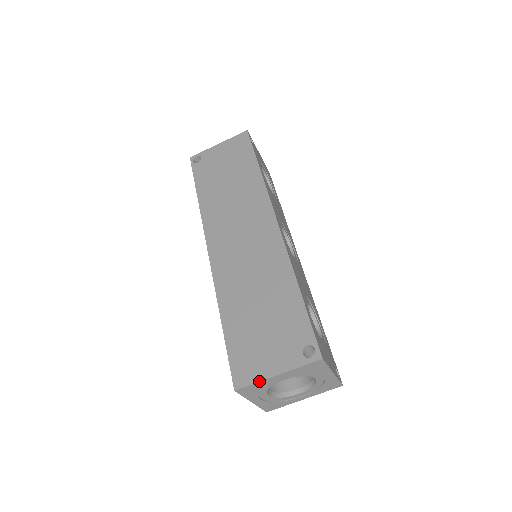
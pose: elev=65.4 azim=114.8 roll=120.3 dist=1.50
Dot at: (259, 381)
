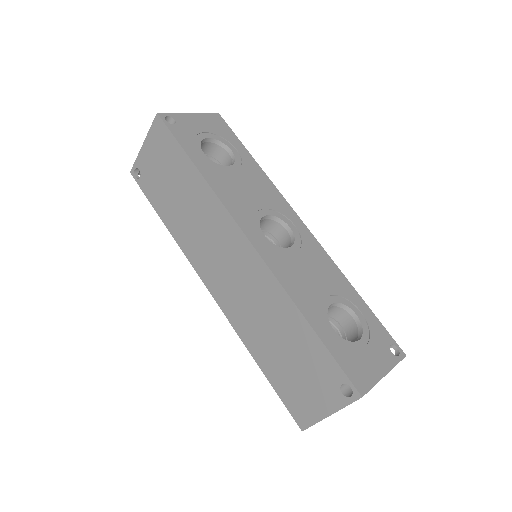
Dot at: (317, 422)
